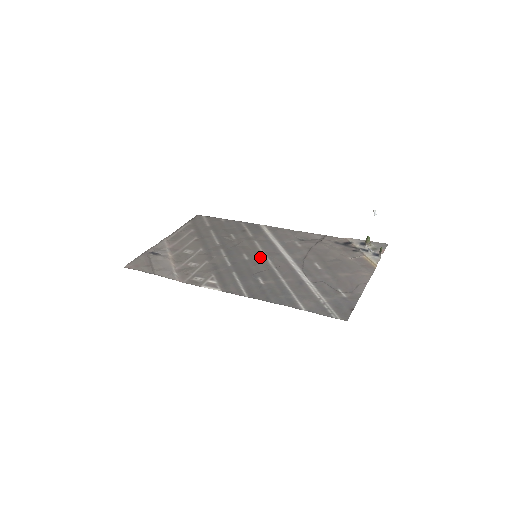
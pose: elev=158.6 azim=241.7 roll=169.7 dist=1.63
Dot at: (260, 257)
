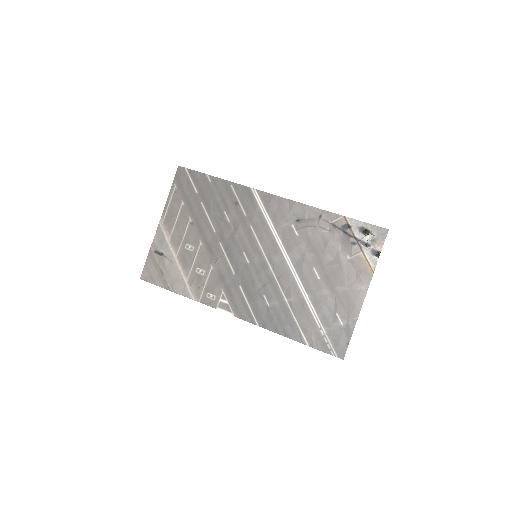
Dot at: (260, 259)
